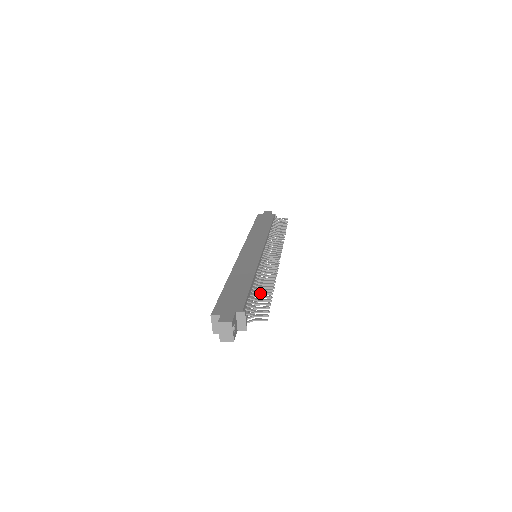
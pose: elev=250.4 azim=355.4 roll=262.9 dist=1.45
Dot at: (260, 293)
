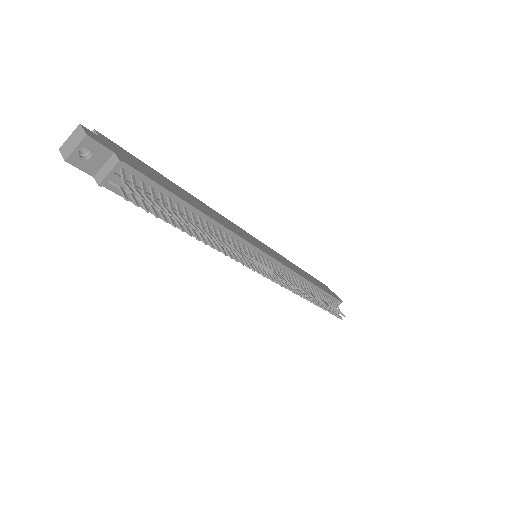
Dot at: (180, 213)
